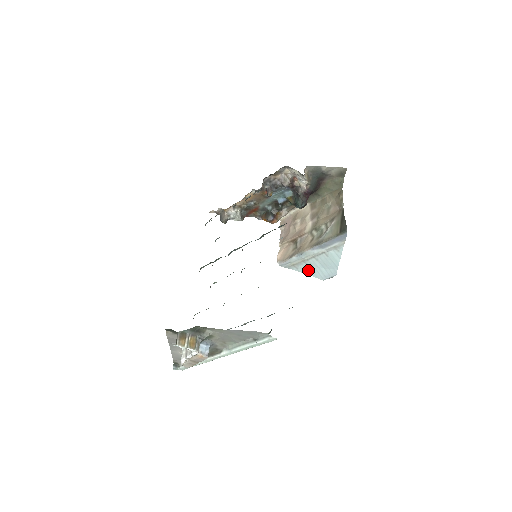
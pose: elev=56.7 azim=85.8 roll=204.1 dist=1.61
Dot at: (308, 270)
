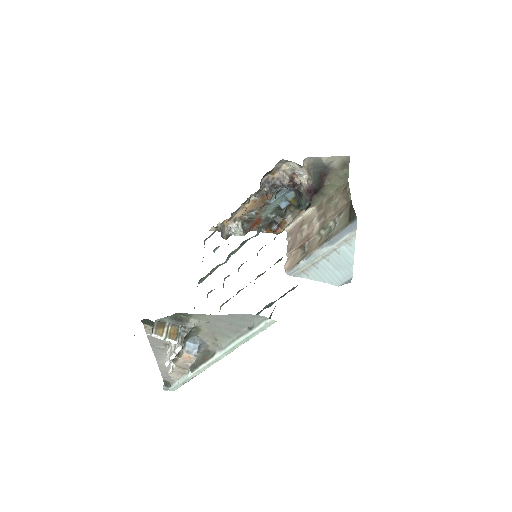
Dot at: (320, 276)
